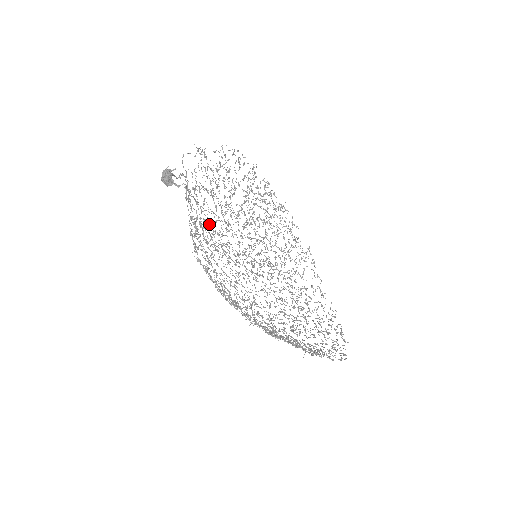
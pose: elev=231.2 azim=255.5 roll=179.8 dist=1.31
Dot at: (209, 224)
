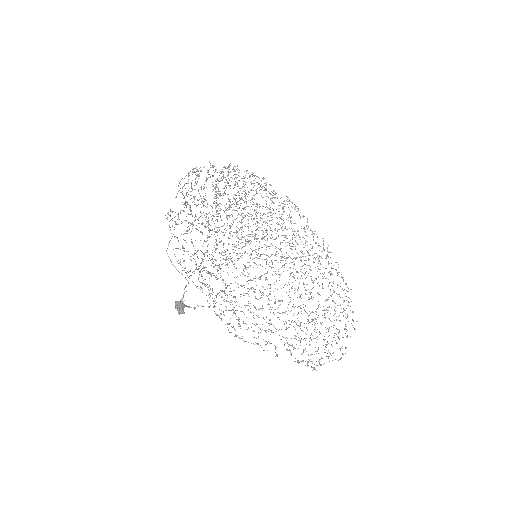
Dot at: occluded
